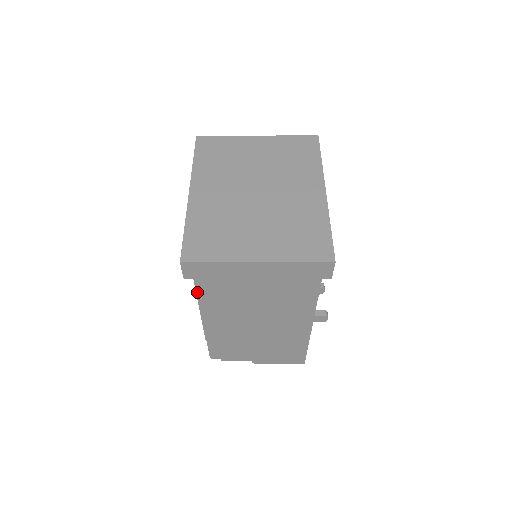
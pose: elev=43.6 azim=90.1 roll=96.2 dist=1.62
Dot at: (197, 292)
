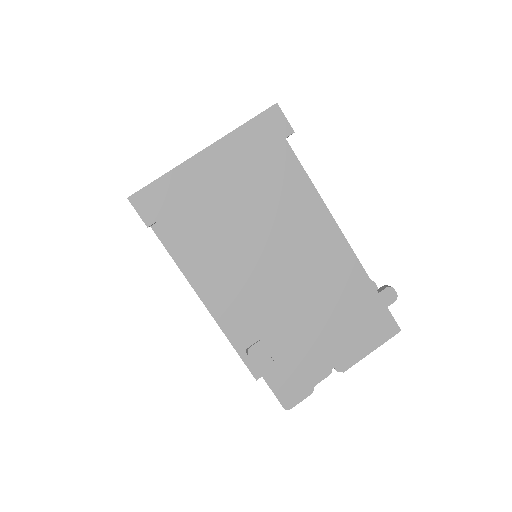
Dot at: (175, 245)
